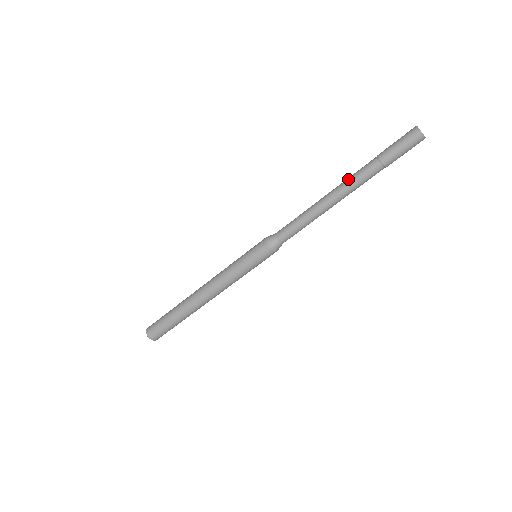
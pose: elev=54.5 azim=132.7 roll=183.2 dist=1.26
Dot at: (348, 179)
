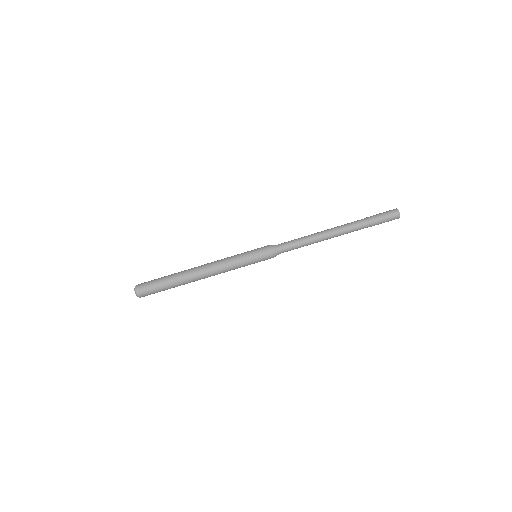
Dot at: occluded
